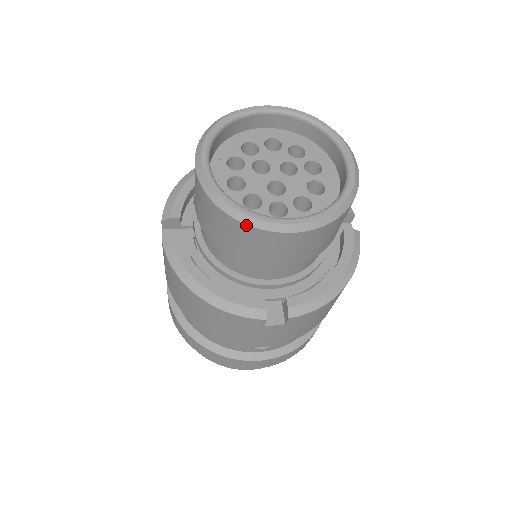
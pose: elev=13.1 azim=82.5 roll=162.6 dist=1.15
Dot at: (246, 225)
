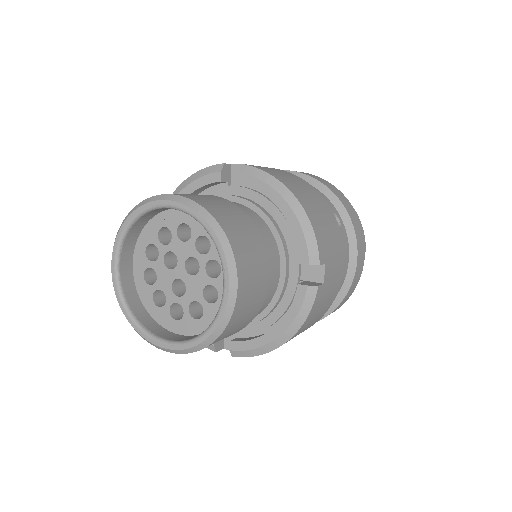
Dot at: (140, 334)
